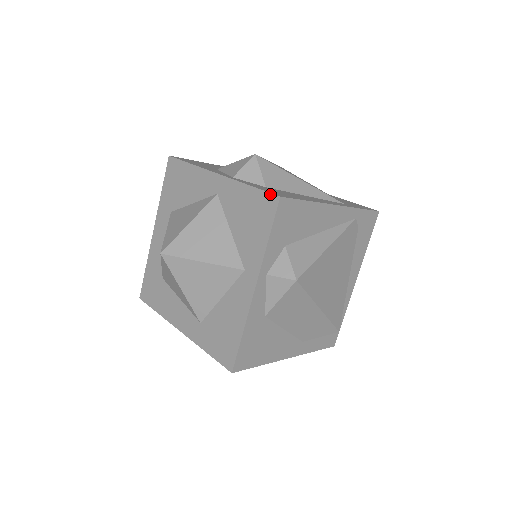
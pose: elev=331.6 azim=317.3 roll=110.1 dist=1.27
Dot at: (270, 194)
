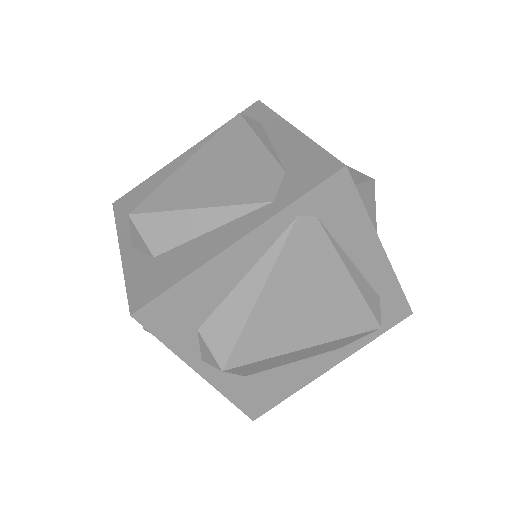
Dot at: (129, 306)
